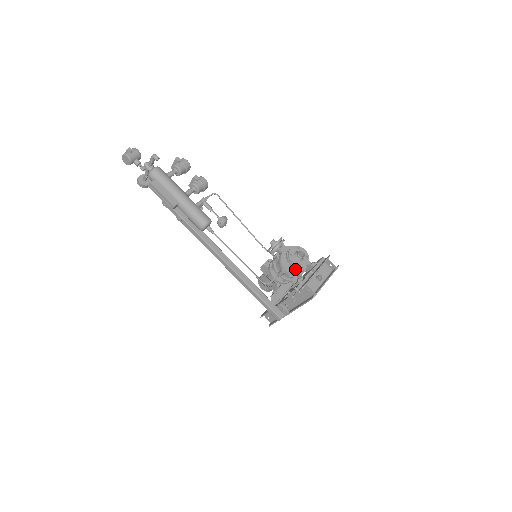
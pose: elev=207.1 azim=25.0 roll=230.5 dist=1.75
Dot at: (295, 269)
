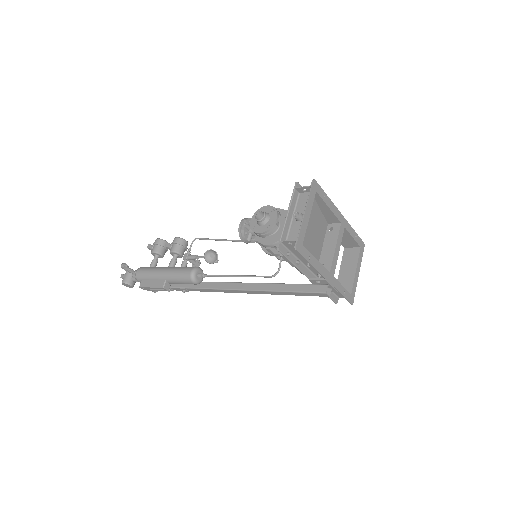
Dot at: (277, 234)
